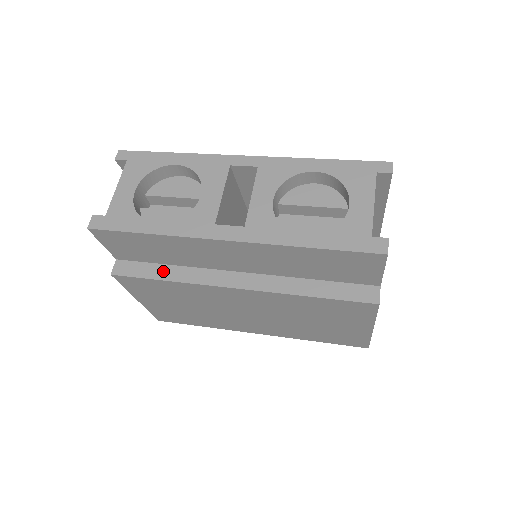
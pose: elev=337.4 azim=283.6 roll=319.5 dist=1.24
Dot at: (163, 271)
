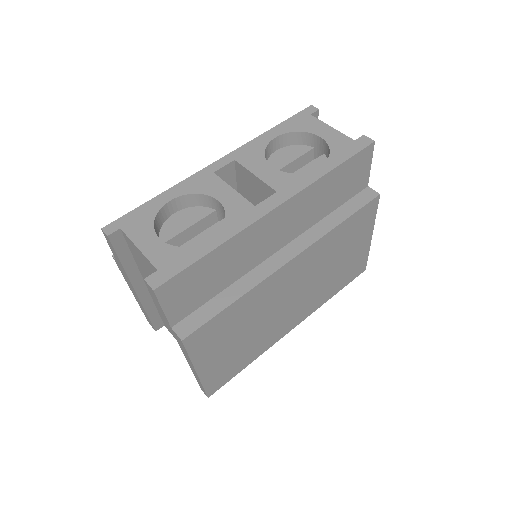
Dot at: (224, 298)
